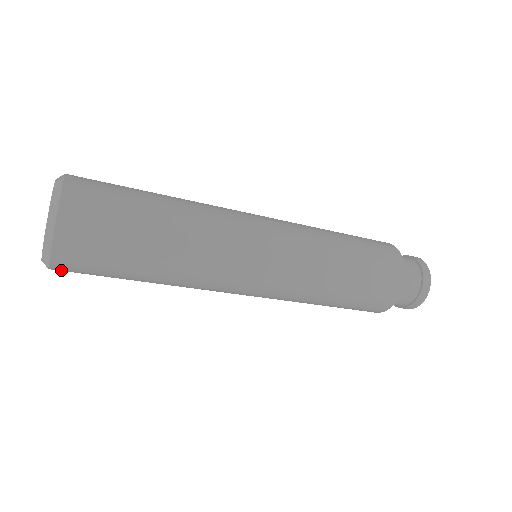
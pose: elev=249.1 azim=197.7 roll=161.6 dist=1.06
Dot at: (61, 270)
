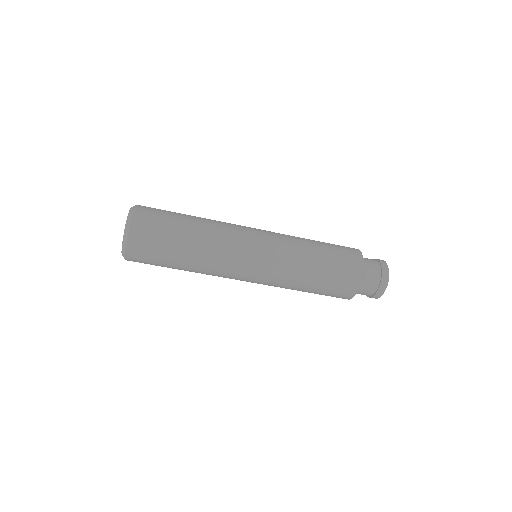
Dot at: (133, 261)
